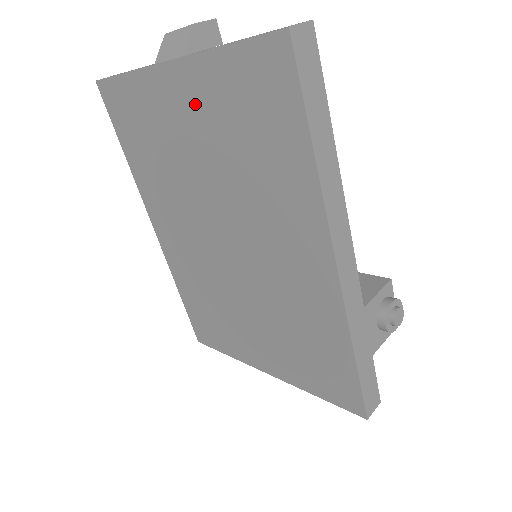
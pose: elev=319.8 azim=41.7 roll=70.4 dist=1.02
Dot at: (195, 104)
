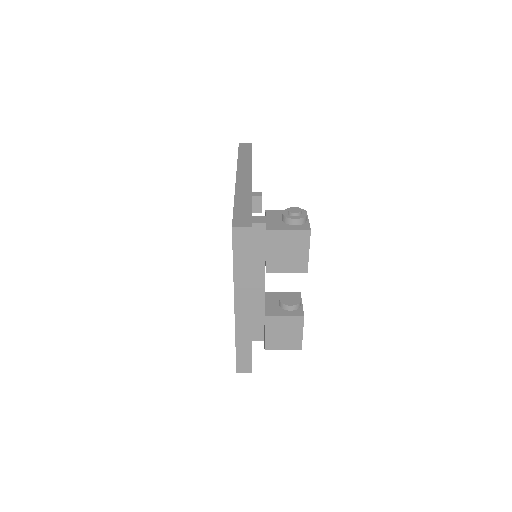
Dot at: occluded
